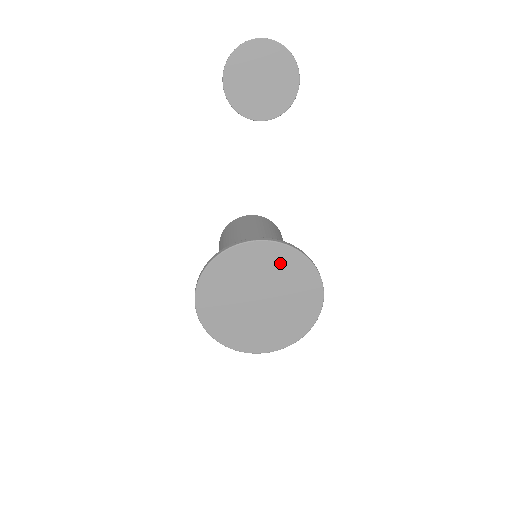
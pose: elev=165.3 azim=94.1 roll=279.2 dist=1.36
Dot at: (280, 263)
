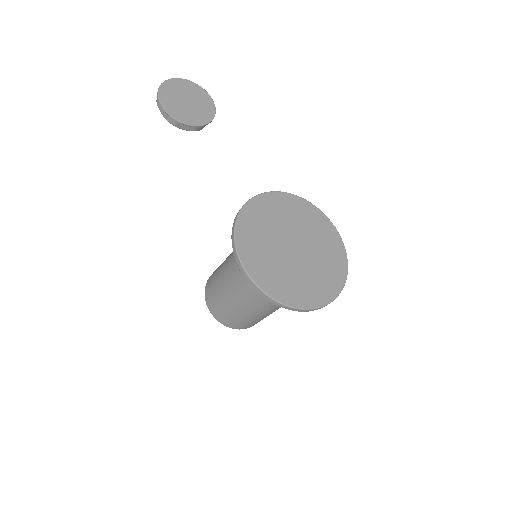
Dot at: (286, 208)
